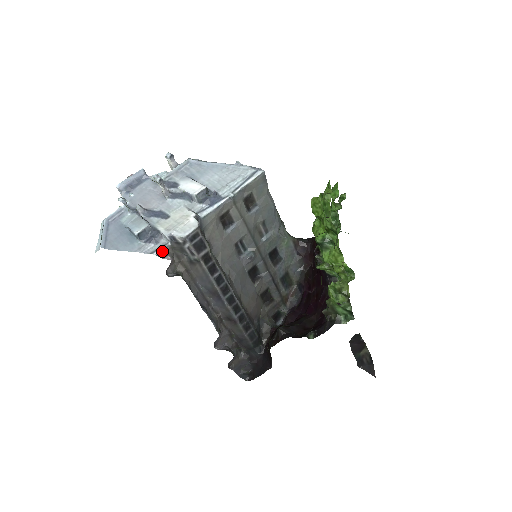
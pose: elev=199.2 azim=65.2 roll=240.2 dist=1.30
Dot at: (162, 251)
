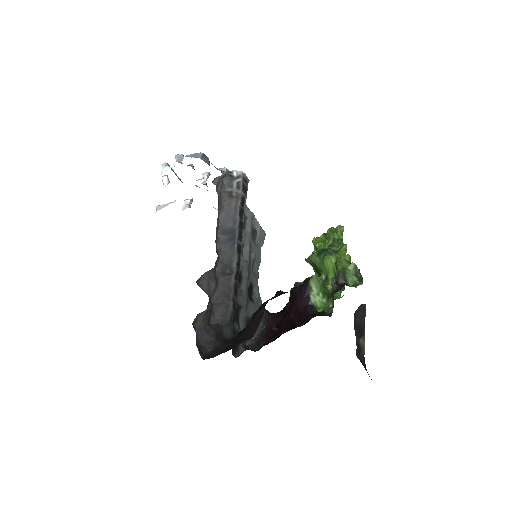
Dot at: occluded
